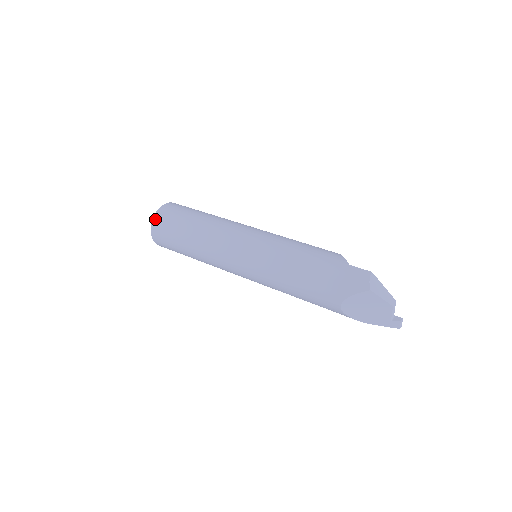
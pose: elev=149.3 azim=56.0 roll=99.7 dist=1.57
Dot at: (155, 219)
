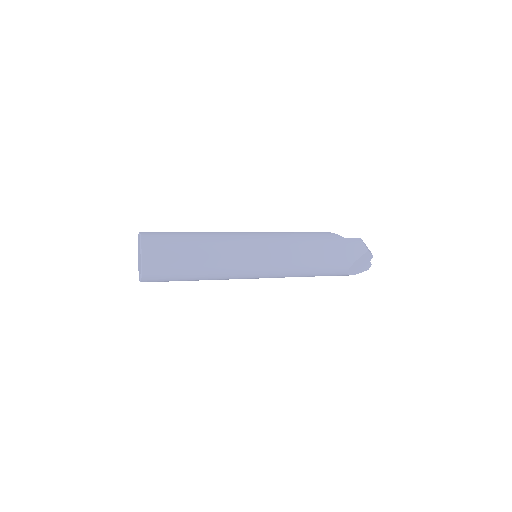
Dot at: (145, 256)
